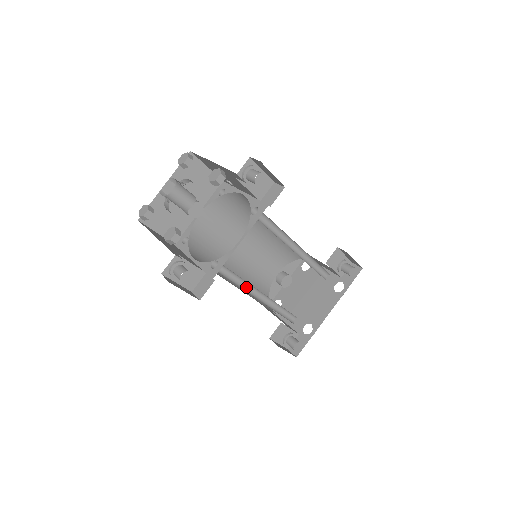
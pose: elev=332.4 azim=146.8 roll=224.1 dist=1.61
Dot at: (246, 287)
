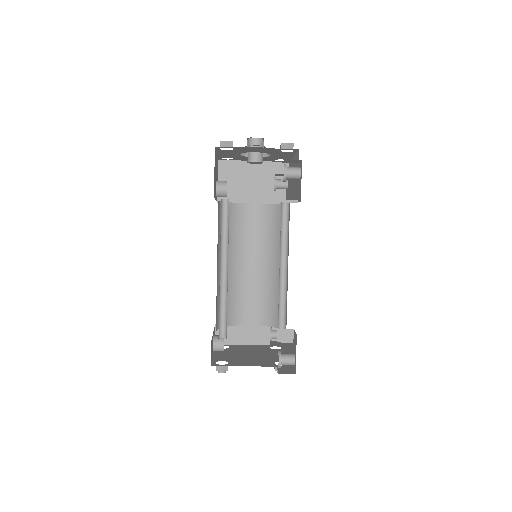
Dot at: (280, 252)
